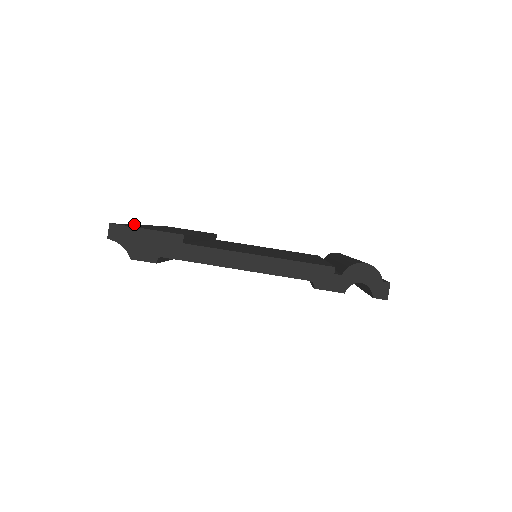
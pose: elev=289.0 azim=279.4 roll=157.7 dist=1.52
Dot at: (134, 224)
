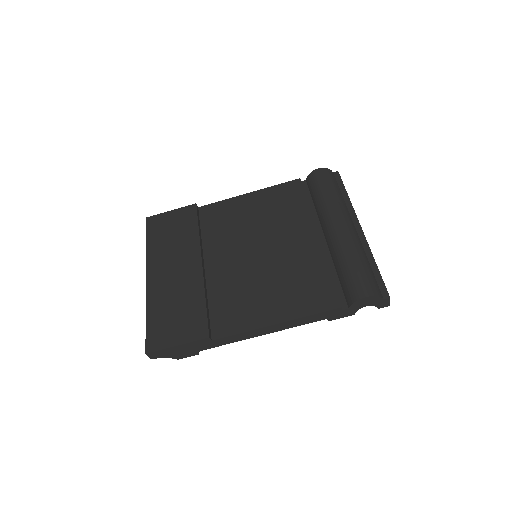
Dot at: occluded
